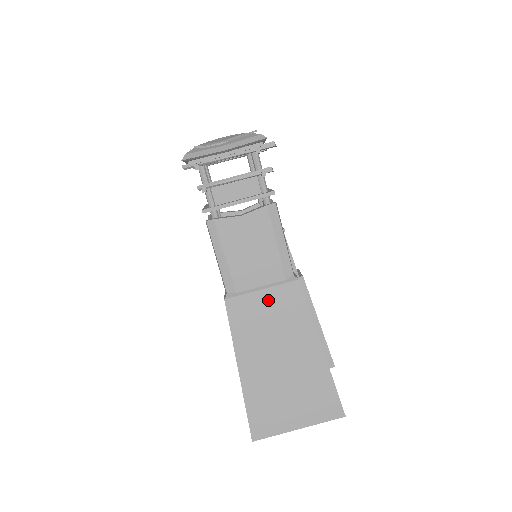
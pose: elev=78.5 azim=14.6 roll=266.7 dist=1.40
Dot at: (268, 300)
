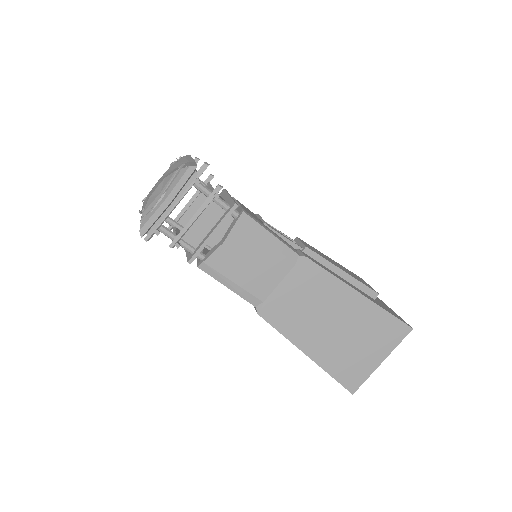
Dot at: (292, 290)
